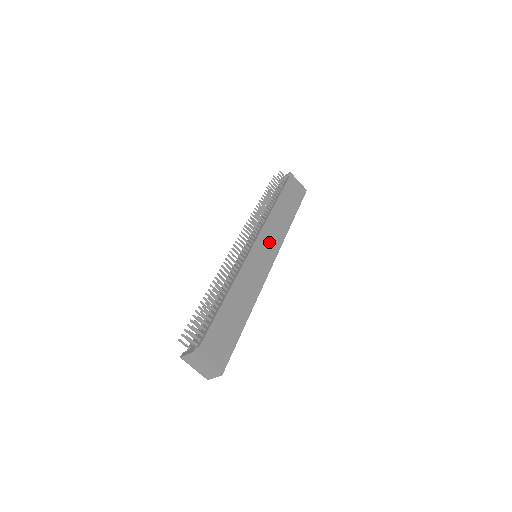
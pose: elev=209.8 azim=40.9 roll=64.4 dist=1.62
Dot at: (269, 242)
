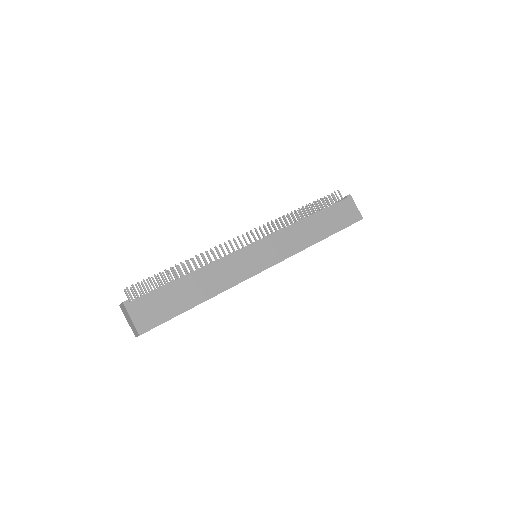
Dot at: (275, 248)
